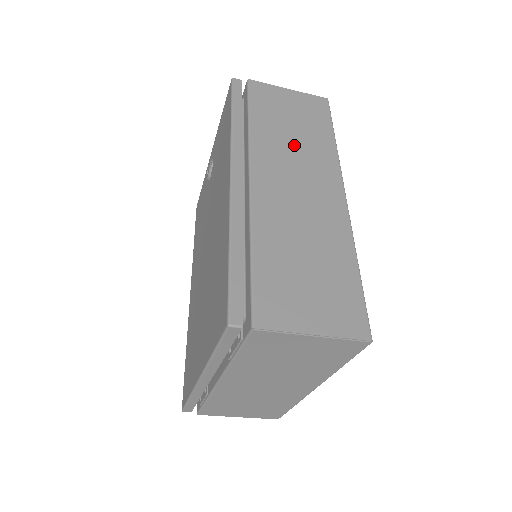
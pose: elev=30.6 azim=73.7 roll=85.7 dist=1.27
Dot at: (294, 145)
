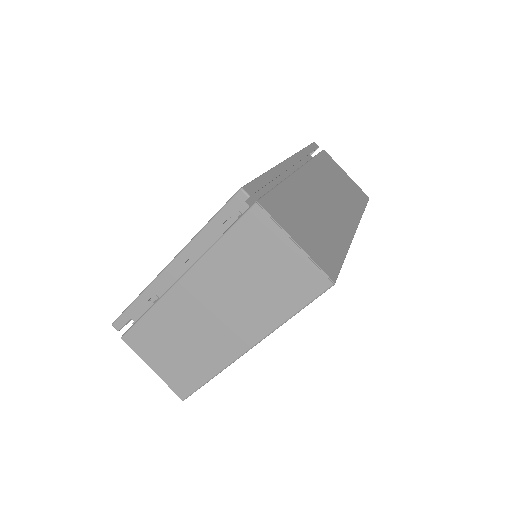
Dot at: (336, 187)
